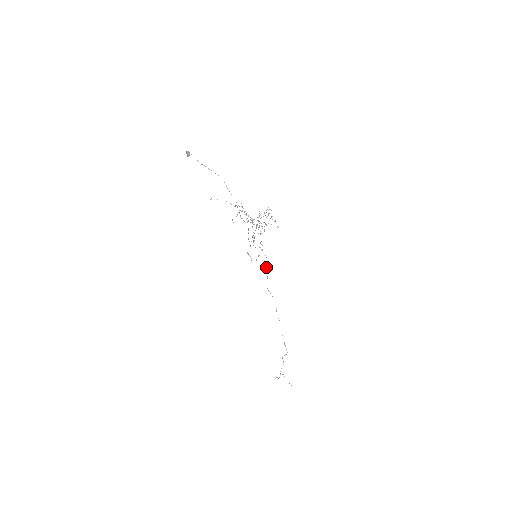
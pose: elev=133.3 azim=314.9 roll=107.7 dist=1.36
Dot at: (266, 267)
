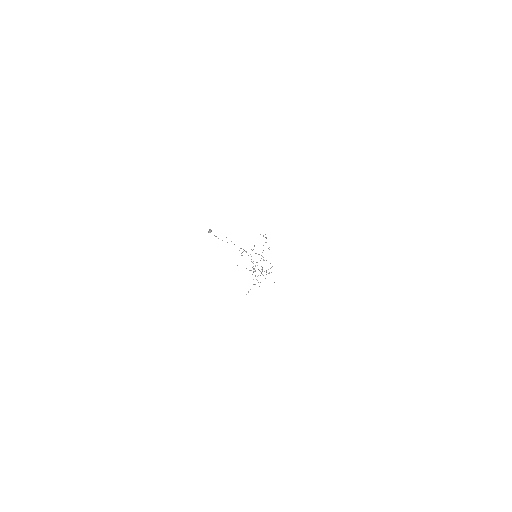
Dot at: occluded
